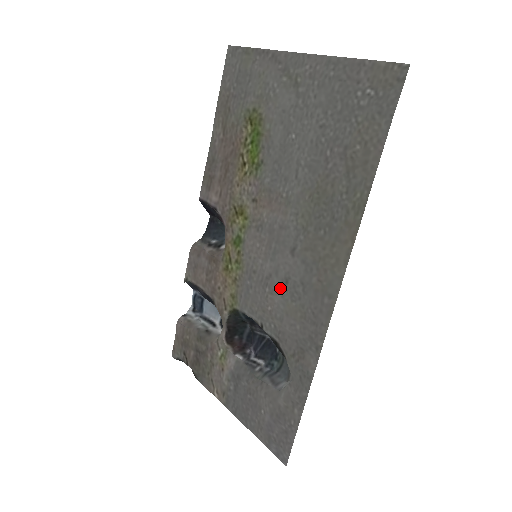
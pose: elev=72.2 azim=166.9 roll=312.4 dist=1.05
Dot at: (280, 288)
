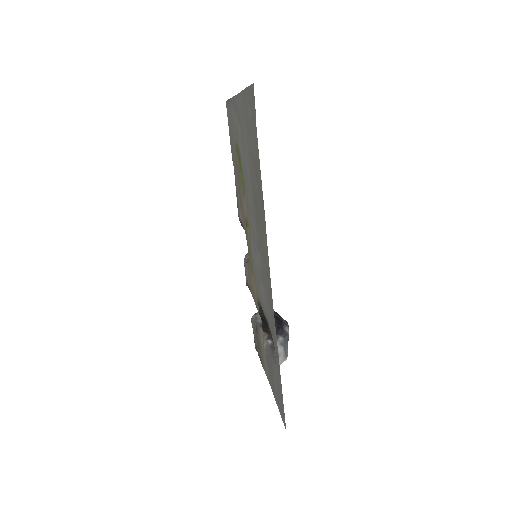
Dot at: (261, 278)
